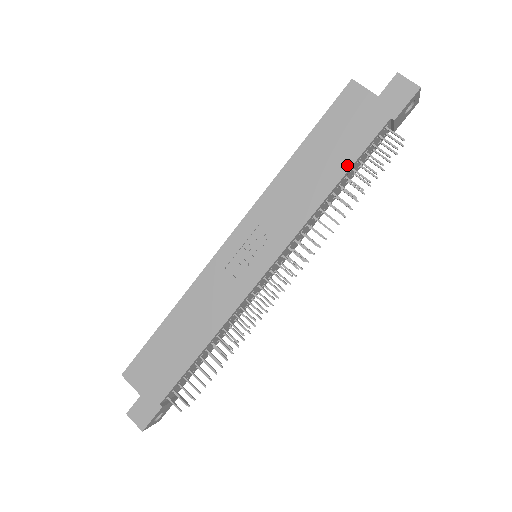
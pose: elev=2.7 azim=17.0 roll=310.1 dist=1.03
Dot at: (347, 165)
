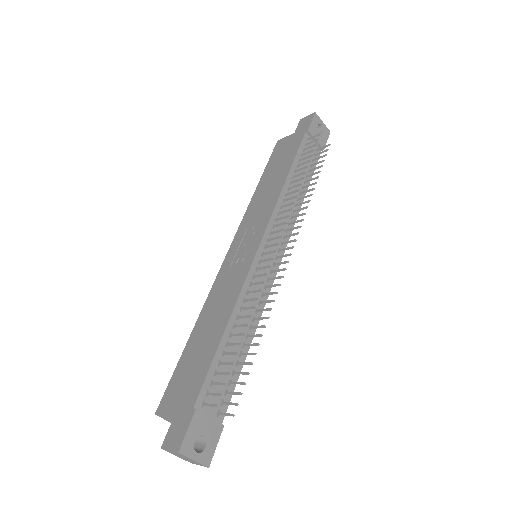
Dot at: (290, 163)
